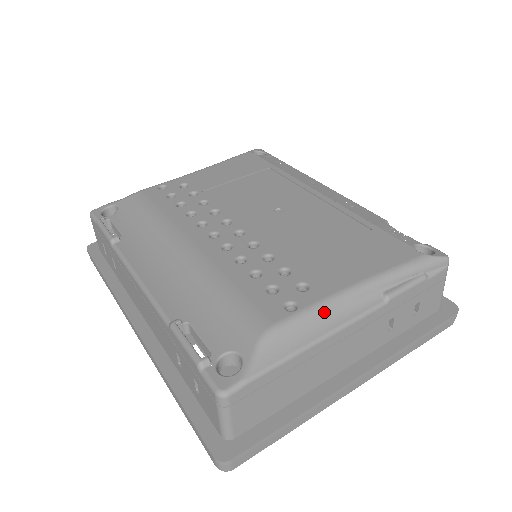
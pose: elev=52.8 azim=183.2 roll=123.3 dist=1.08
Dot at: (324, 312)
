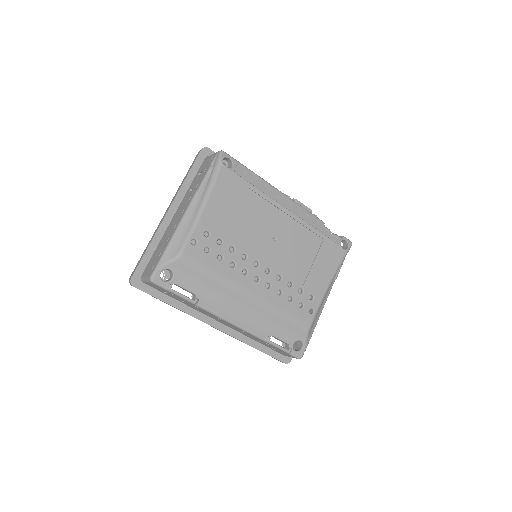
Dot at: (321, 305)
